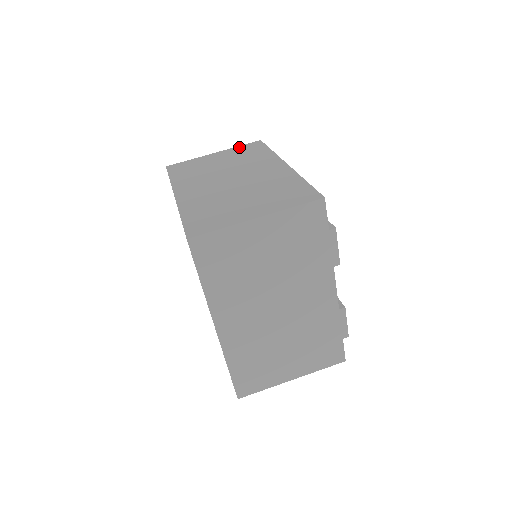
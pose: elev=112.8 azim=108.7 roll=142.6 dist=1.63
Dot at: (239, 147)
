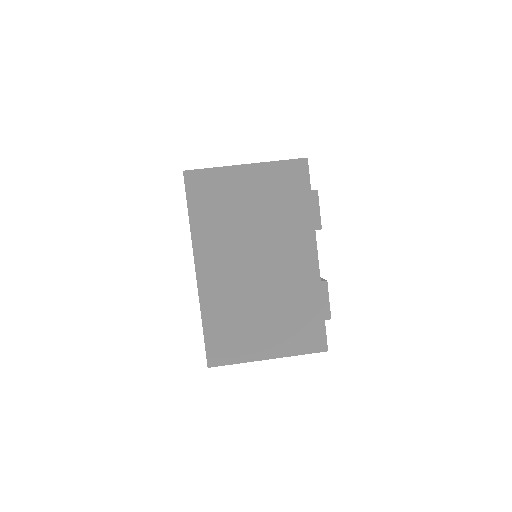
Dot at: occluded
